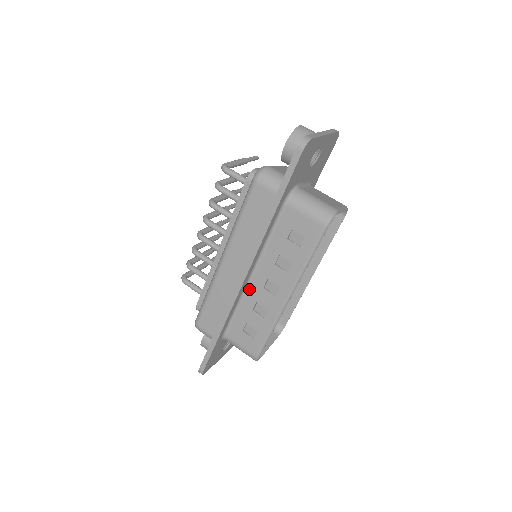
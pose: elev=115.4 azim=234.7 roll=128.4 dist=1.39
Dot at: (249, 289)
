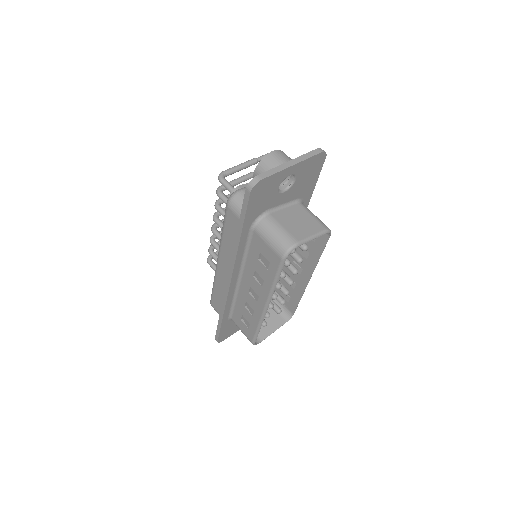
Dot at: (240, 289)
